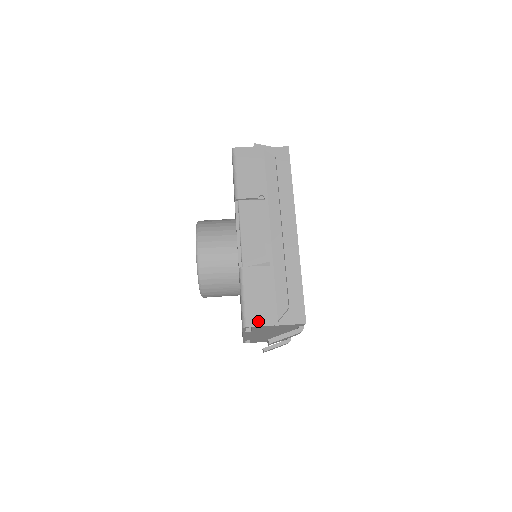
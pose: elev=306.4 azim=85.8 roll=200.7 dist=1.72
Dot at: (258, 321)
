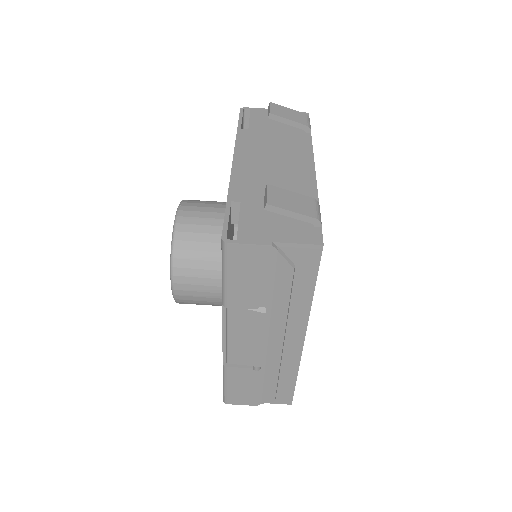
Dot at: (240, 402)
